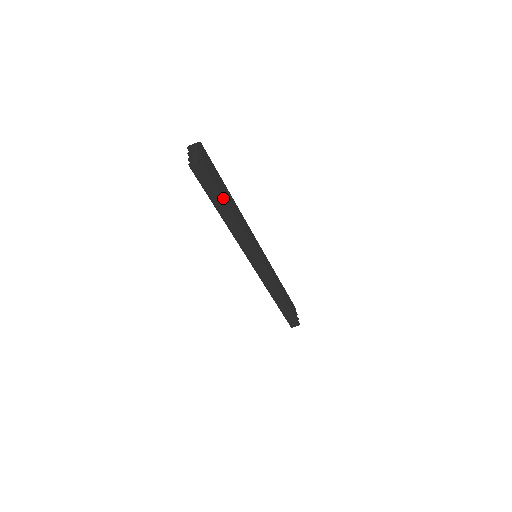
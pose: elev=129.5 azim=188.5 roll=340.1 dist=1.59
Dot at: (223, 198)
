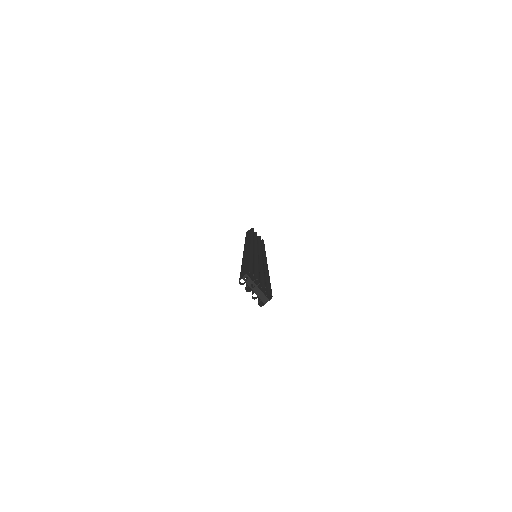
Dot at: occluded
